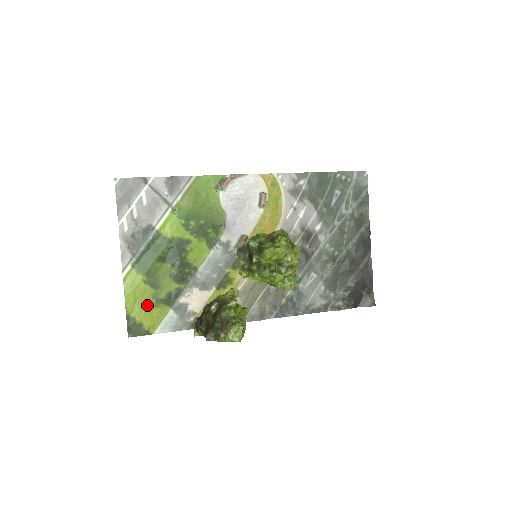
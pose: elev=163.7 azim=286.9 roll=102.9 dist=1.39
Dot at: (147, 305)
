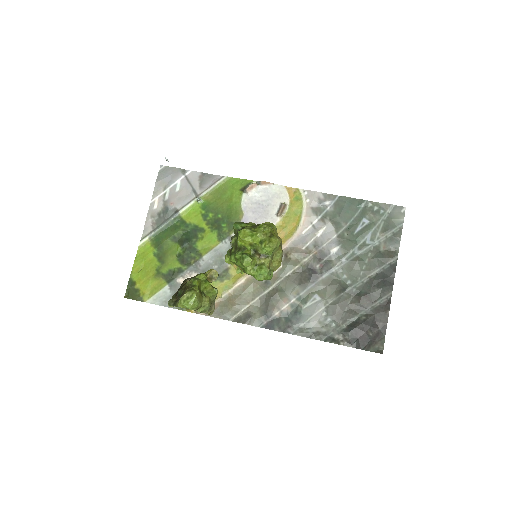
Dot at: (149, 275)
